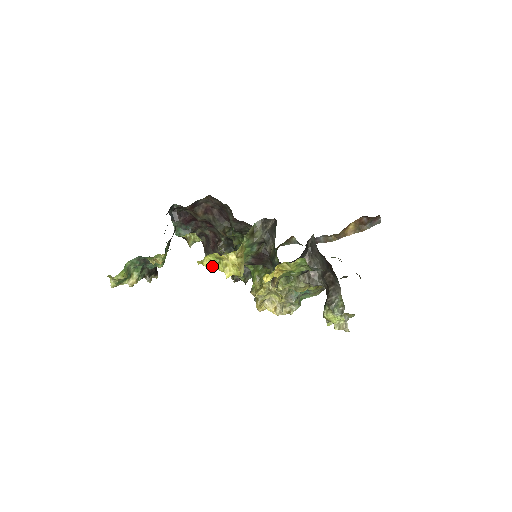
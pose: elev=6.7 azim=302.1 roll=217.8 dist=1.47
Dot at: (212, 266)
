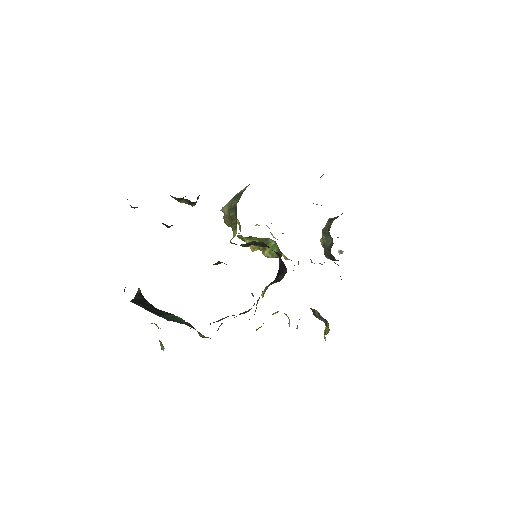
Dot at: occluded
